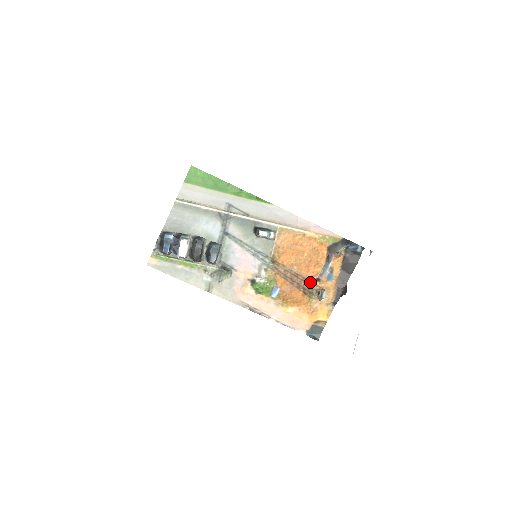
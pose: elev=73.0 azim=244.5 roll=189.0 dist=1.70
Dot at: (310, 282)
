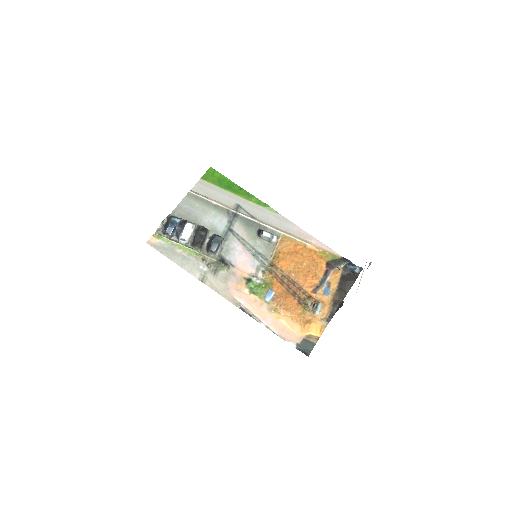
Dot at: (306, 292)
